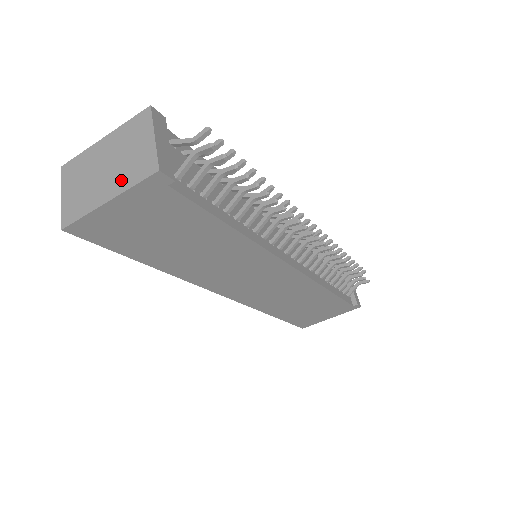
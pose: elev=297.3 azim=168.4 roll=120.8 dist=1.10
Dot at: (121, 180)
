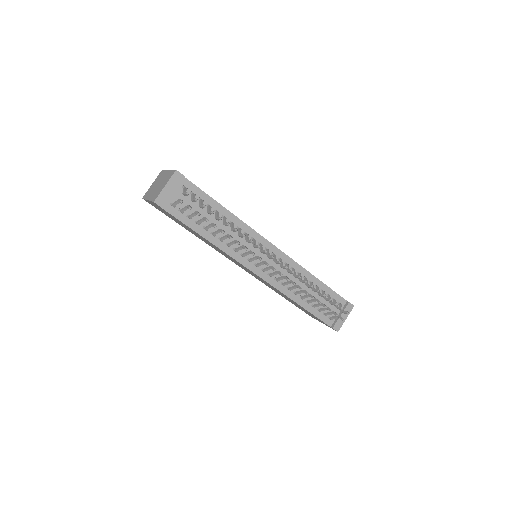
Dot at: (153, 195)
